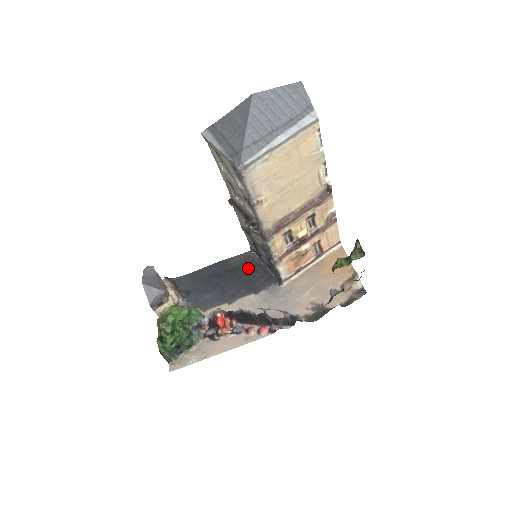
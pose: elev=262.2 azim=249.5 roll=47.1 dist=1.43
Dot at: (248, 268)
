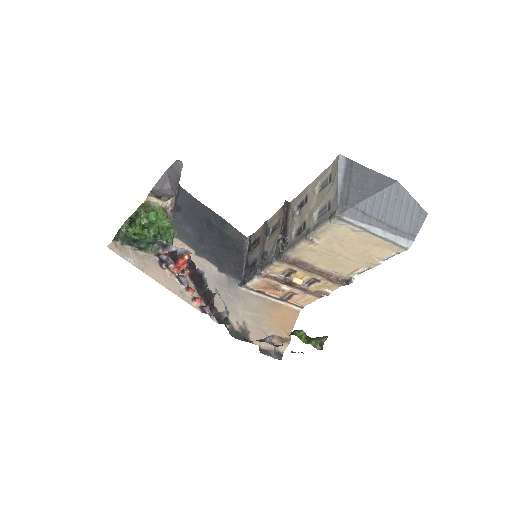
Dot at: (233, 247)
